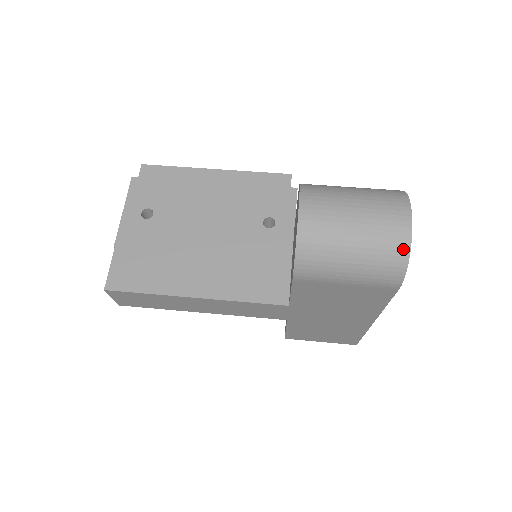
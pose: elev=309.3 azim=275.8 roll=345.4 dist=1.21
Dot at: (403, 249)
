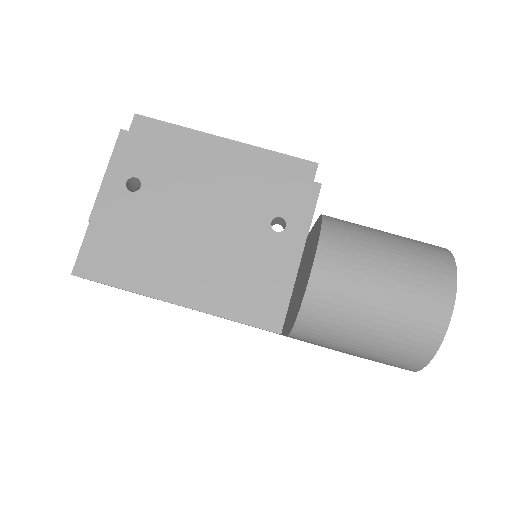
Dot at: (431, 343)
